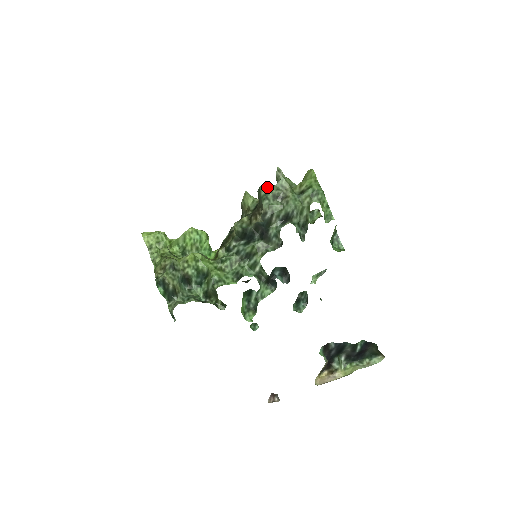
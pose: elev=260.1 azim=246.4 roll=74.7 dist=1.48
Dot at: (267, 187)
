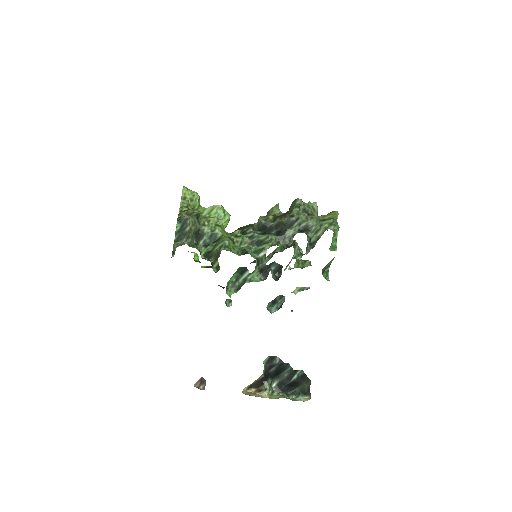
Dot at: (302, 201)
